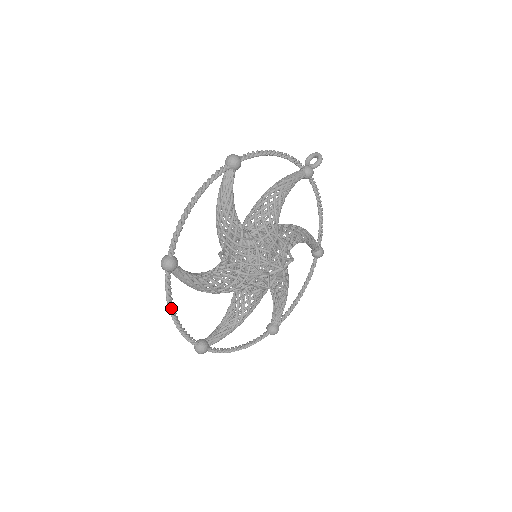
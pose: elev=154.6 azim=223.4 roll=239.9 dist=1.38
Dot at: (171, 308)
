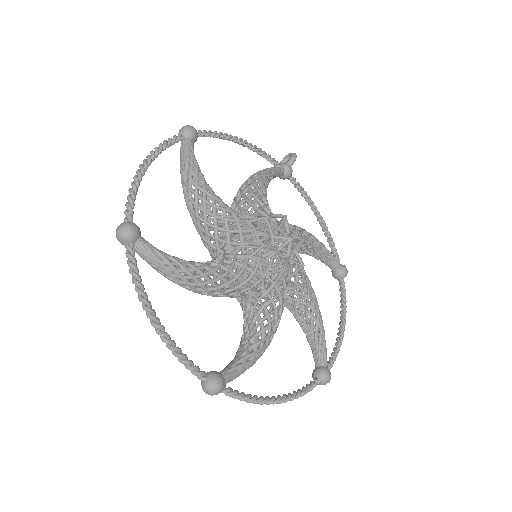
Dot at: (144, 300)
